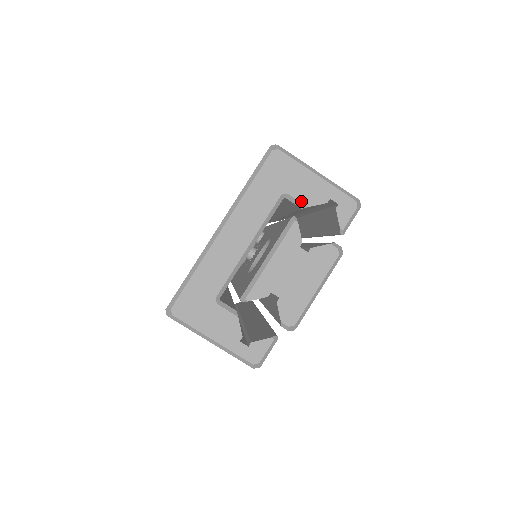
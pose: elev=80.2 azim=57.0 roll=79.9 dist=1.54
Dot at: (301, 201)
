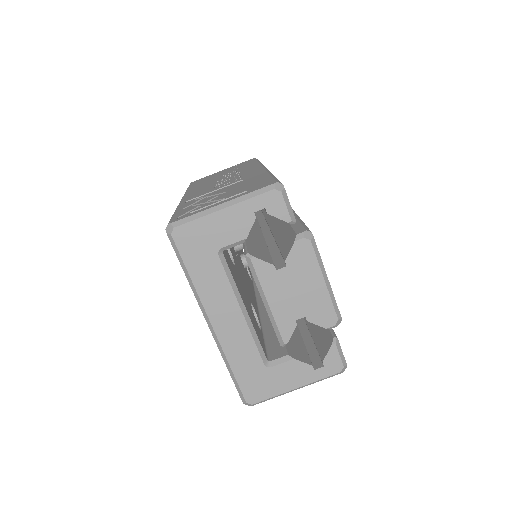
Dot at: (237, 241)
